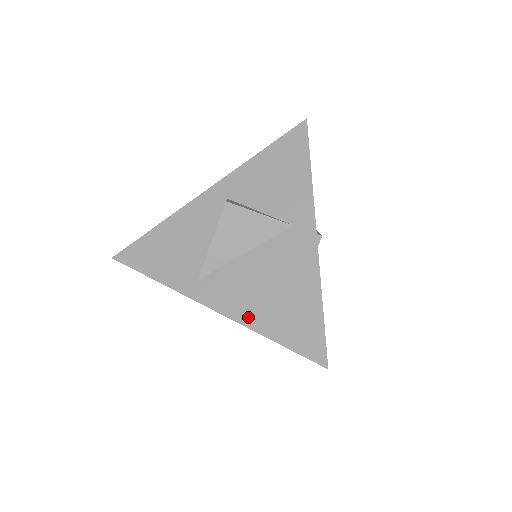
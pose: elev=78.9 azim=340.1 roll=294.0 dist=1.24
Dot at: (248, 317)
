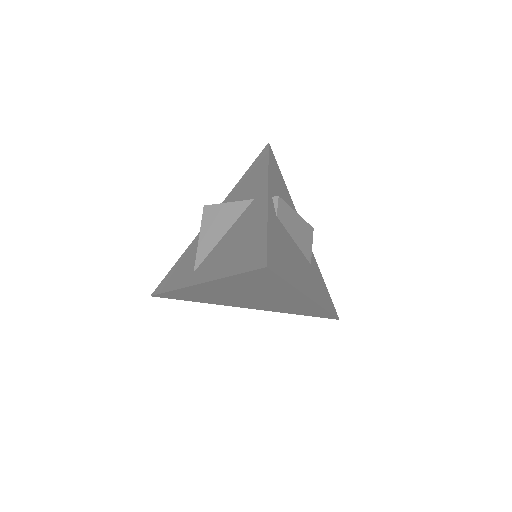
Dot at: (218, 272)
